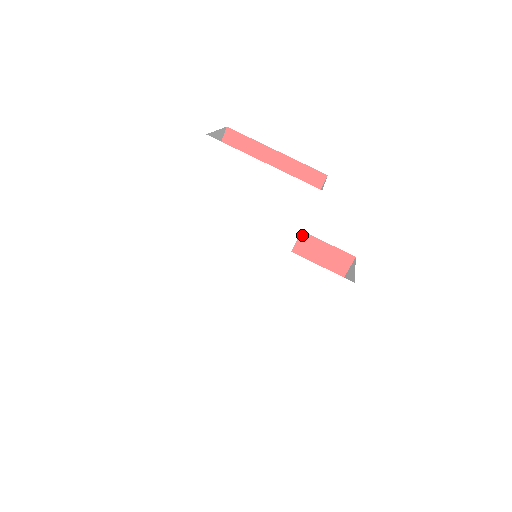
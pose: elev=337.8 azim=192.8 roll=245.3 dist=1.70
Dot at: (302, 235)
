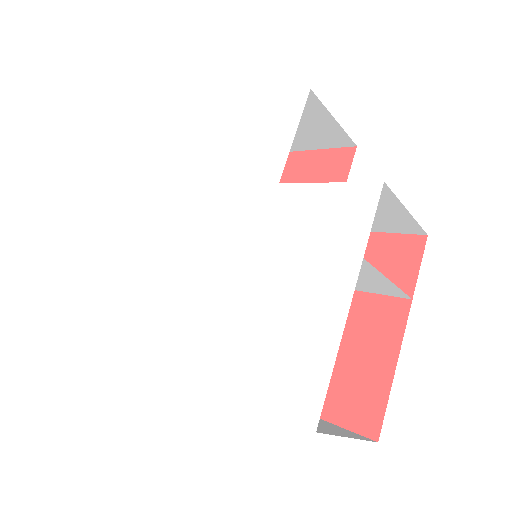
Dot at: occluded
